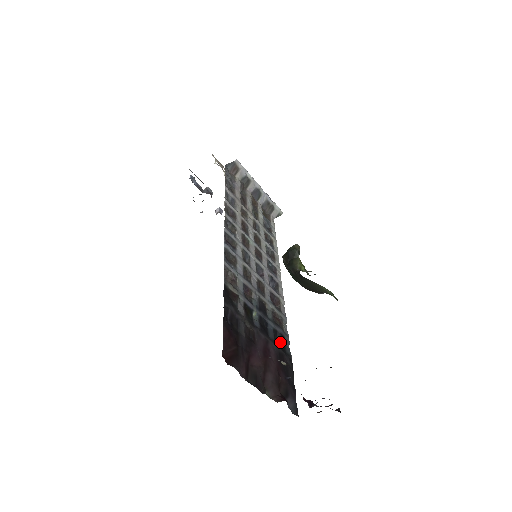
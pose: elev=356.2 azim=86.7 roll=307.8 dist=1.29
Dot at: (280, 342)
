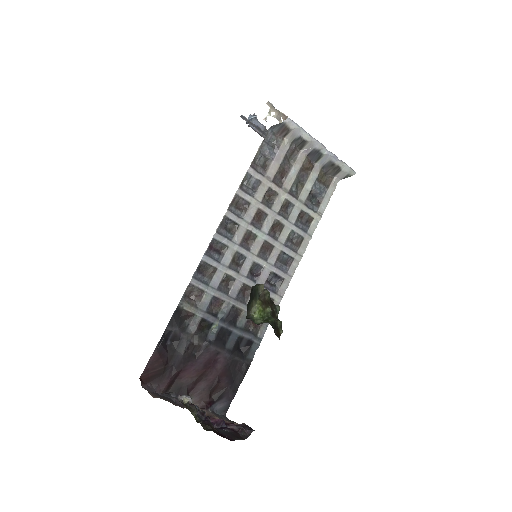
Dot at: (245, 347)
